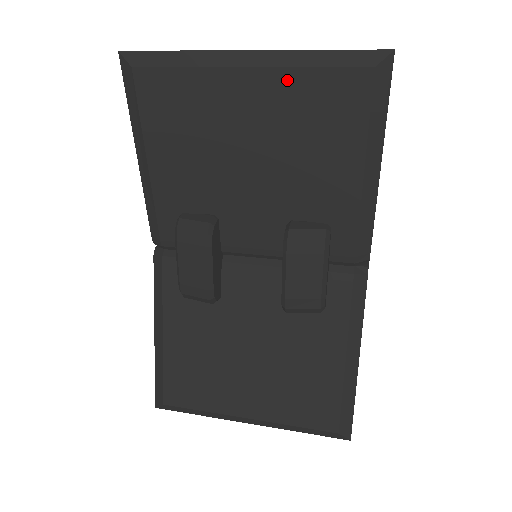
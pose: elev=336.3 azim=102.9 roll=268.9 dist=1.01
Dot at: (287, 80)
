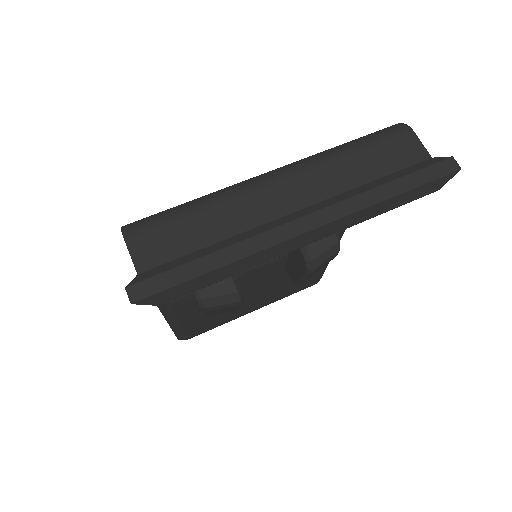
Dot at: occluded
